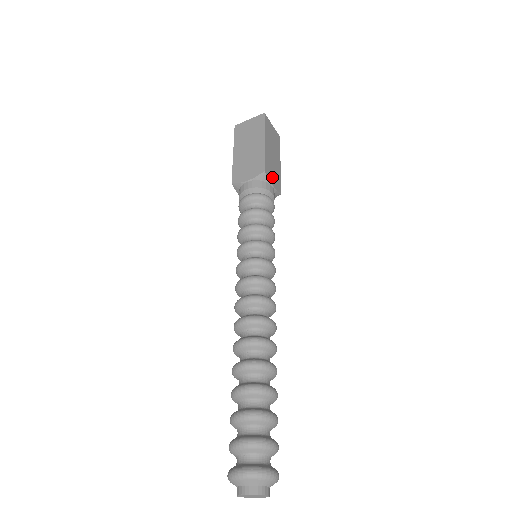
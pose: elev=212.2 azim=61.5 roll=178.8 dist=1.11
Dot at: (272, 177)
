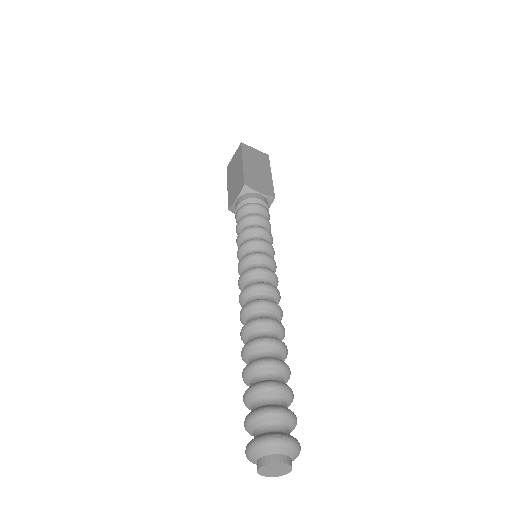
Dot at: occluded
